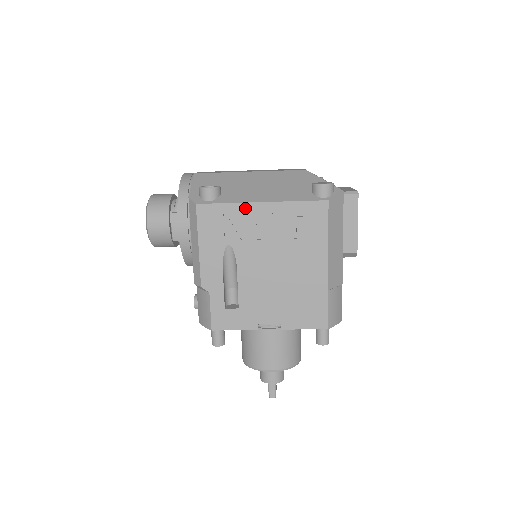
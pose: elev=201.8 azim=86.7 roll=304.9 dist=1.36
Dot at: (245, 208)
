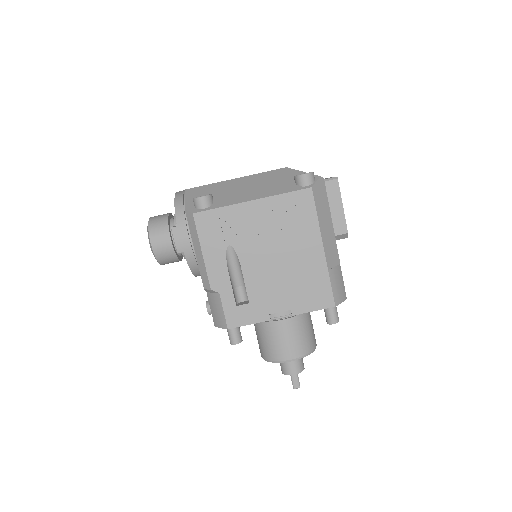
Dot at: (238, 209)
